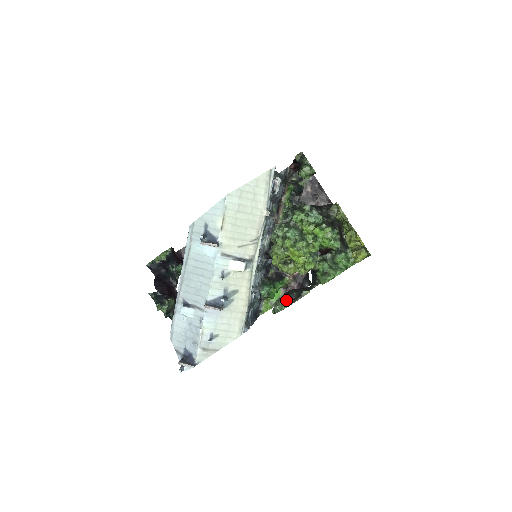
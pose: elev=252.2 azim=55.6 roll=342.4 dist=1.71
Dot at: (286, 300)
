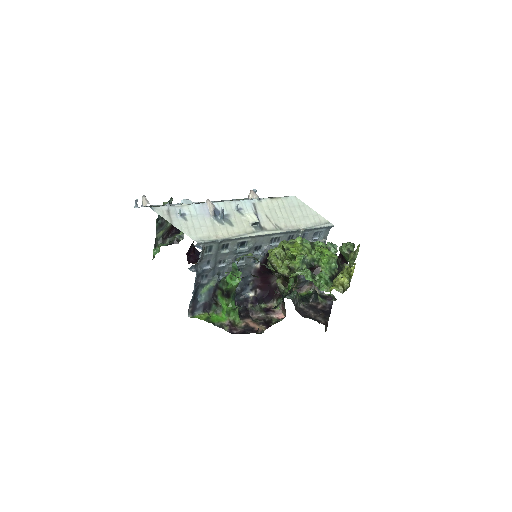
Dot at: occluded
